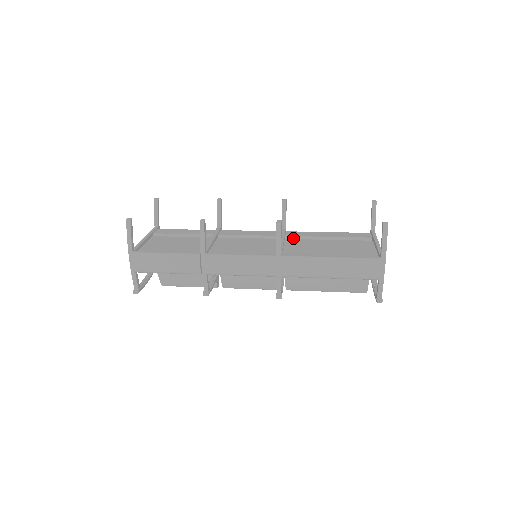
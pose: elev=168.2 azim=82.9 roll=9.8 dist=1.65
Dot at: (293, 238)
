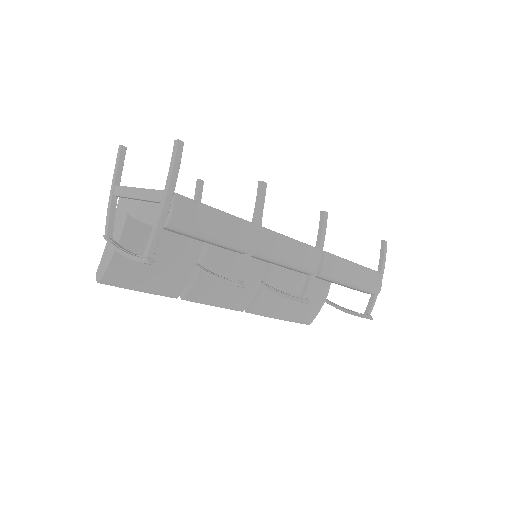
Dot at: occluded
